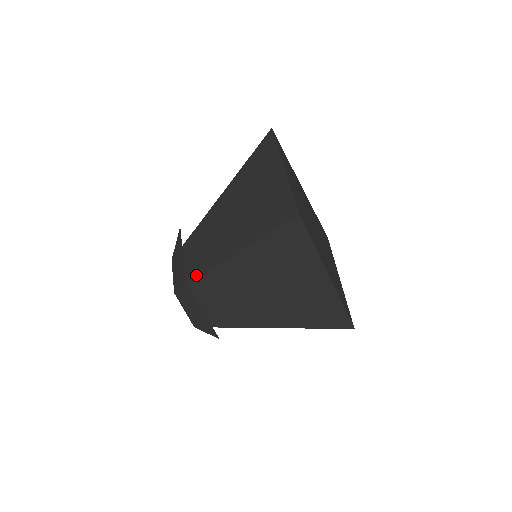
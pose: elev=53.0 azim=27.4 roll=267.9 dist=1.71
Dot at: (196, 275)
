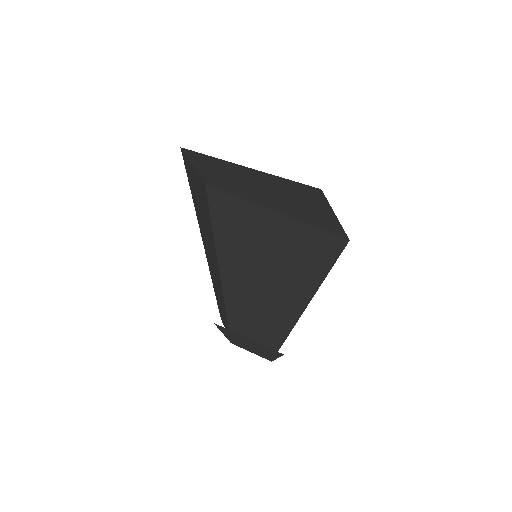
Dot at: (225, 313)
